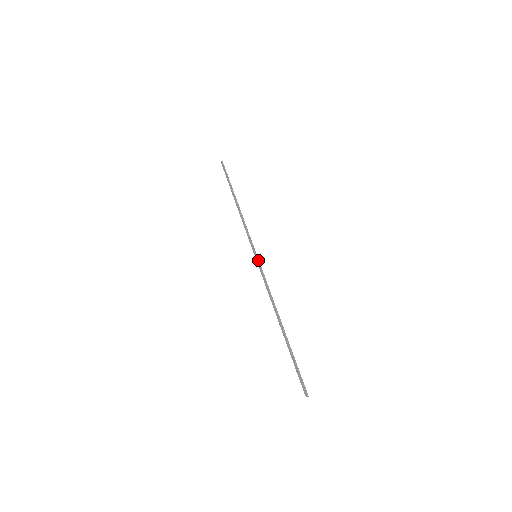
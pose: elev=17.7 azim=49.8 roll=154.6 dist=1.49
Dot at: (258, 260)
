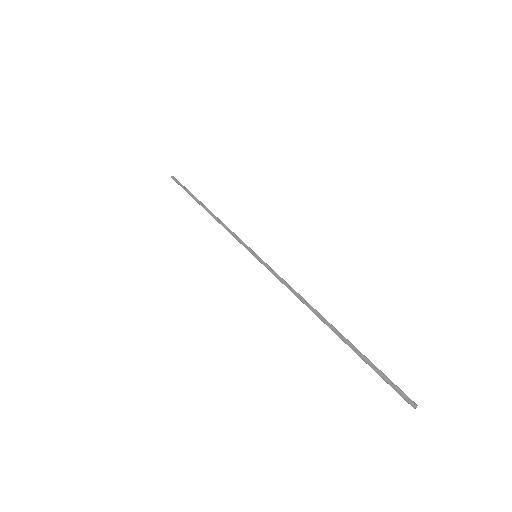
Dot at: (261, 259)
